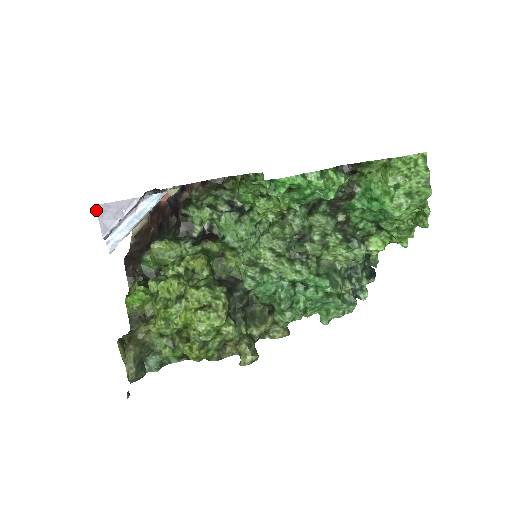
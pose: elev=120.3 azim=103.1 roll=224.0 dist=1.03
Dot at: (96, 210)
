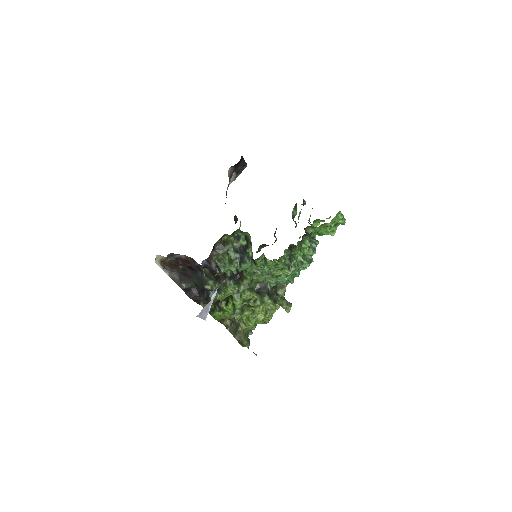
Dot at: occluded
